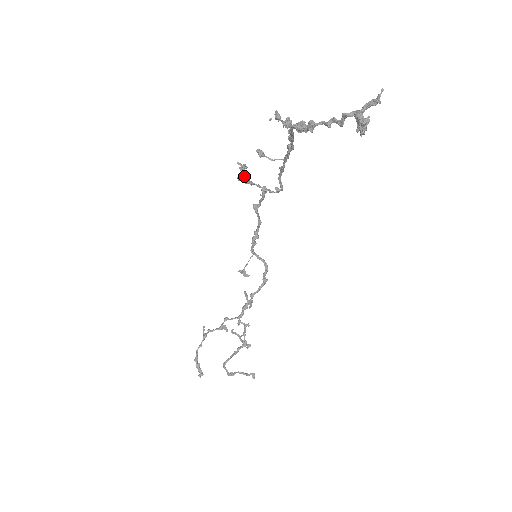
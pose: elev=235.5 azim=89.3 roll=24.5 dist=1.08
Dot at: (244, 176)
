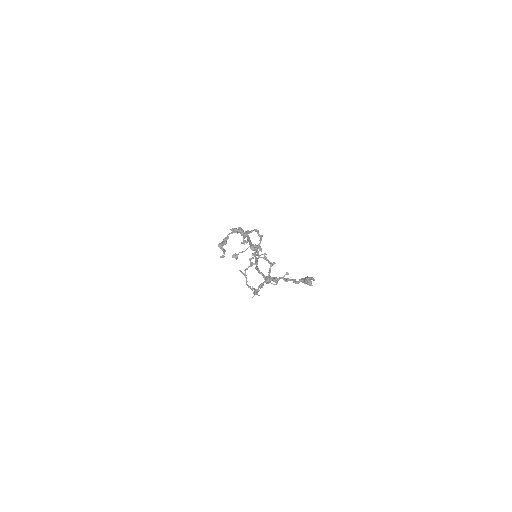
Dot at: (222, 244)
